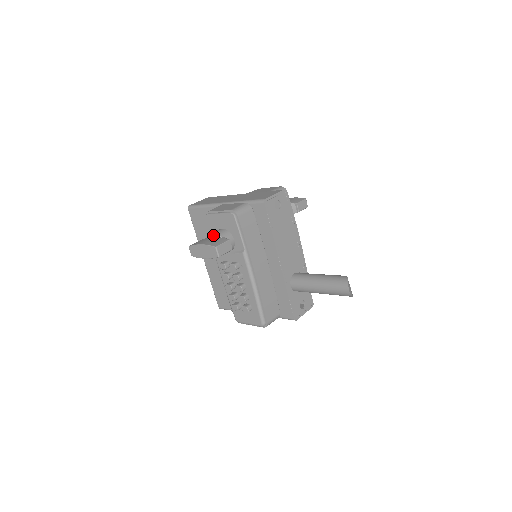
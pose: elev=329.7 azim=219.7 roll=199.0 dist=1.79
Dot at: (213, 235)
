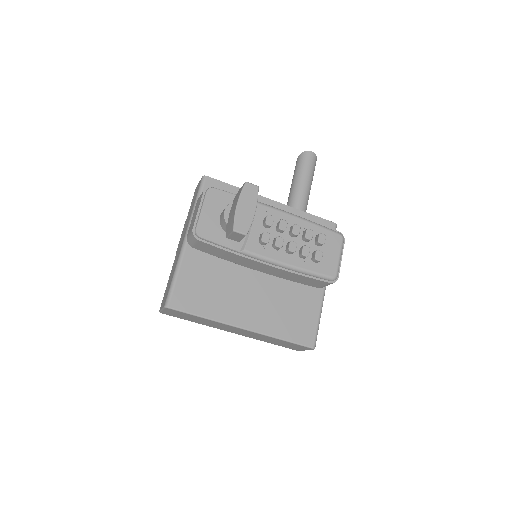
Dot at: (226, 213)
